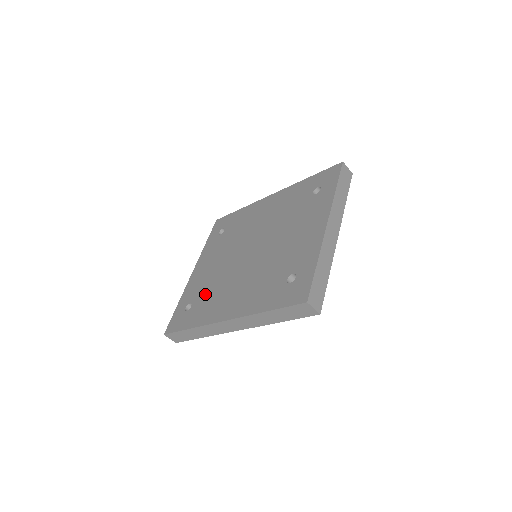
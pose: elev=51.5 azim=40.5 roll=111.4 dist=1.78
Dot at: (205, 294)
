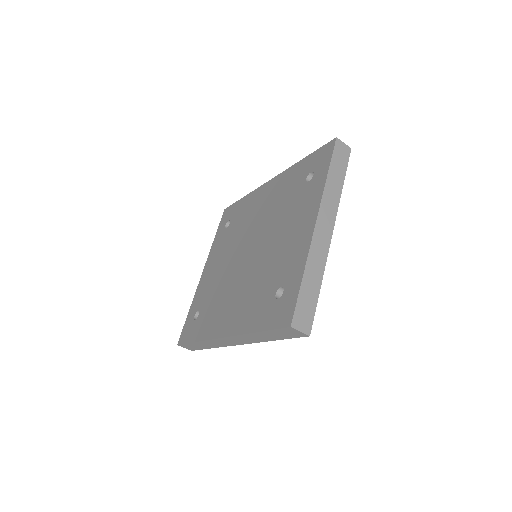
Dot at: (210, 301)
